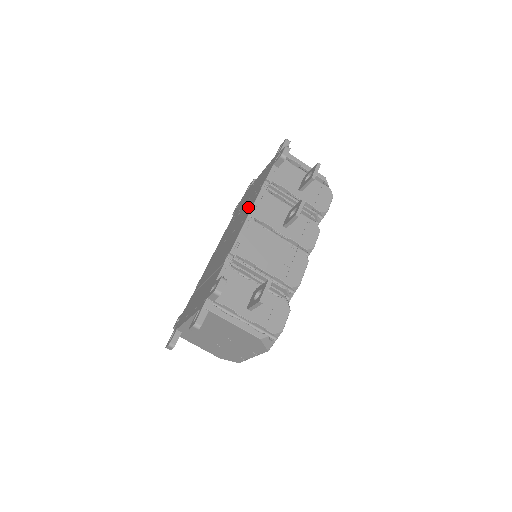
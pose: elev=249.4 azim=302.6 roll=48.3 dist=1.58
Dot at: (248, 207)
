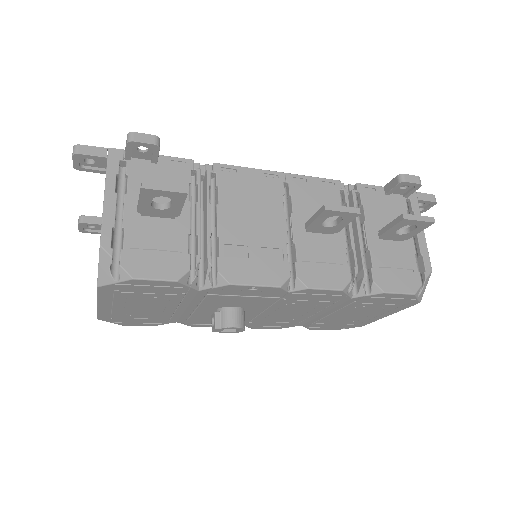
Dot at: occluded
